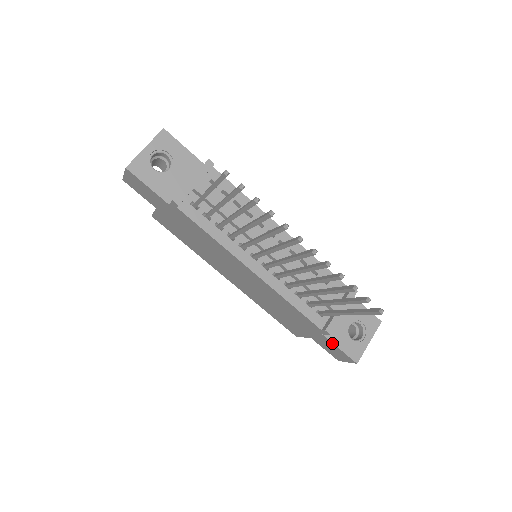
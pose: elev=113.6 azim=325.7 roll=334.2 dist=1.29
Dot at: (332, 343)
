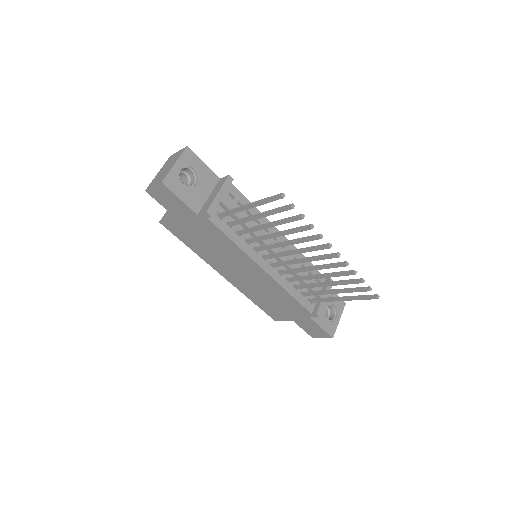
Dot at: (316, 324)
